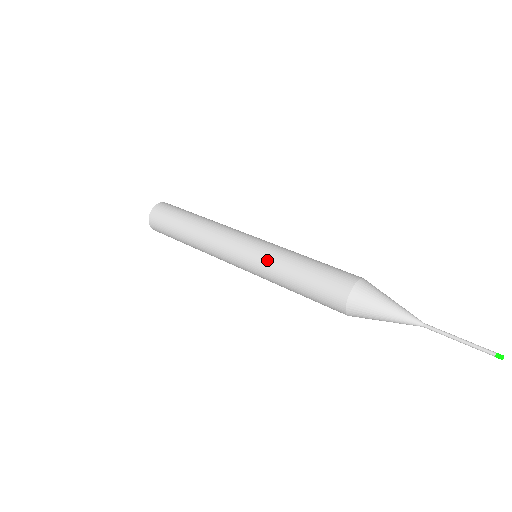
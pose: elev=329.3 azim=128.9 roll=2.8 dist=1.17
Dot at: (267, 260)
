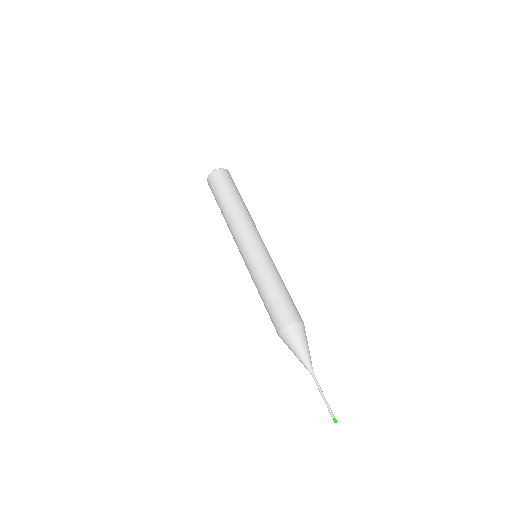
Dot at: (255, 270)
